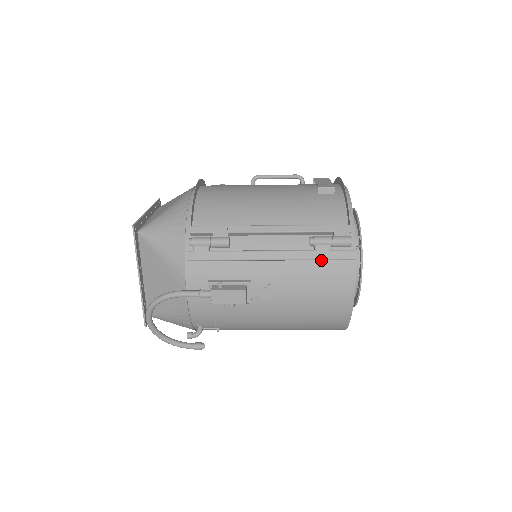
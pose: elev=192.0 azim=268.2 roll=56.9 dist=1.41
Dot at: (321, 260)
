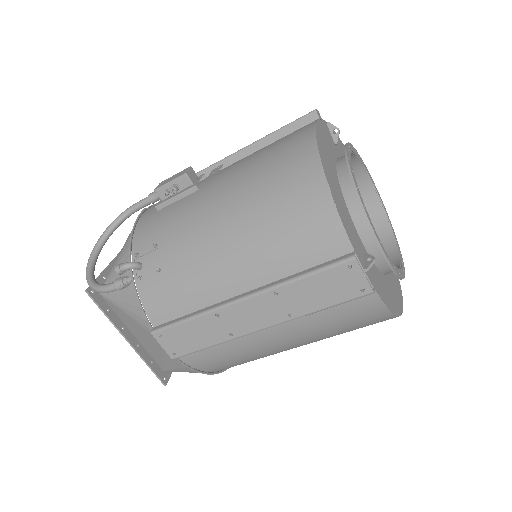
Dot at: occluded
